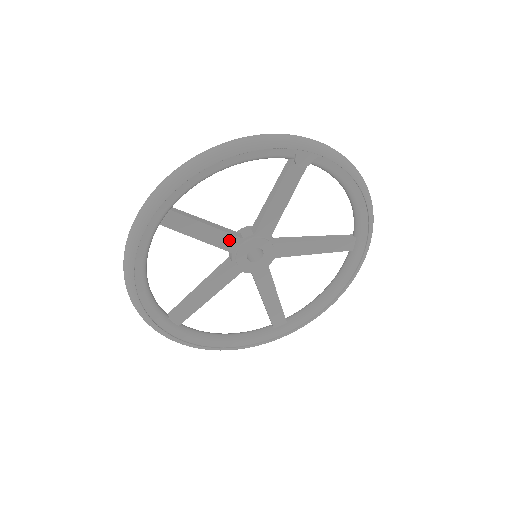
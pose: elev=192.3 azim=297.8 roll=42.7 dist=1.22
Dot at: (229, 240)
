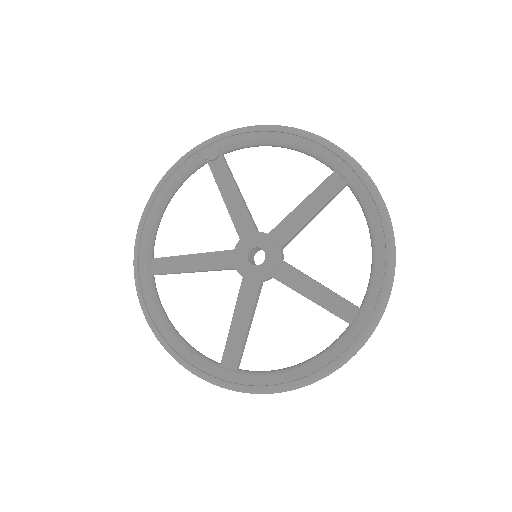
Dot at: (222, 258)
